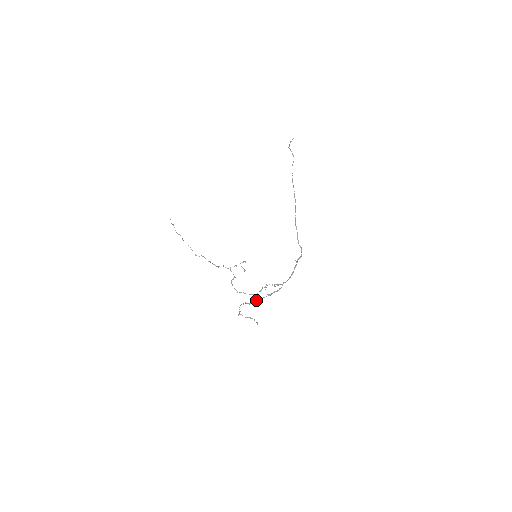
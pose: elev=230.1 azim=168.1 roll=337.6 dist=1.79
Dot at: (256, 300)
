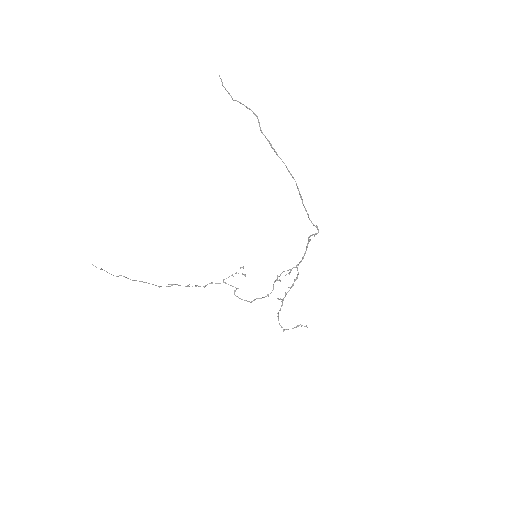
Dot at: occluded
